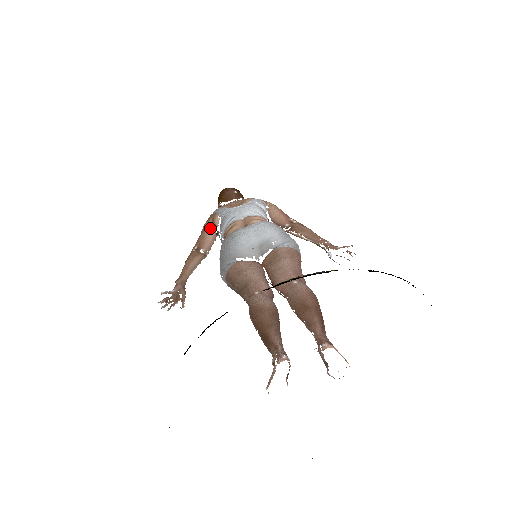
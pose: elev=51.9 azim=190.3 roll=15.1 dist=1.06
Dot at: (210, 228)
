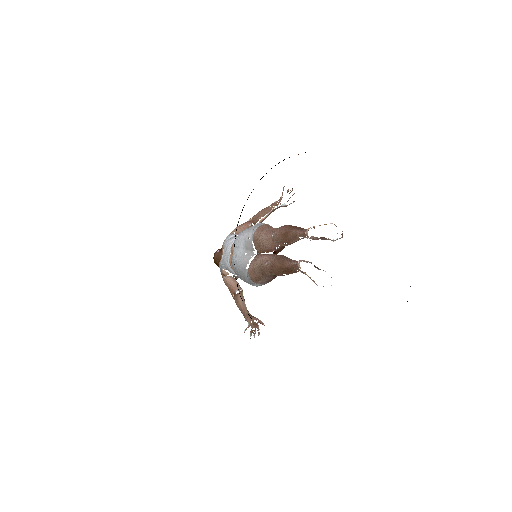
Dot at: (227, 279)
